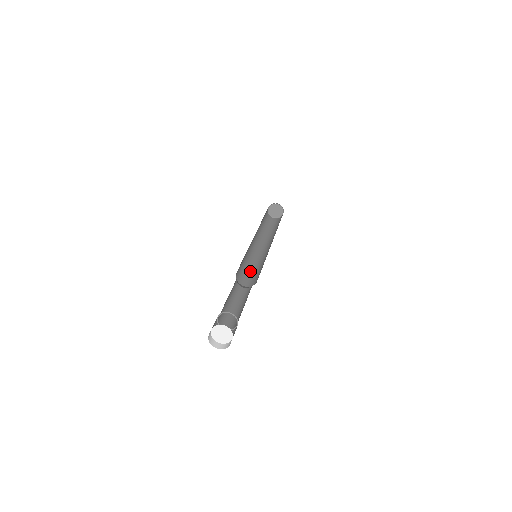
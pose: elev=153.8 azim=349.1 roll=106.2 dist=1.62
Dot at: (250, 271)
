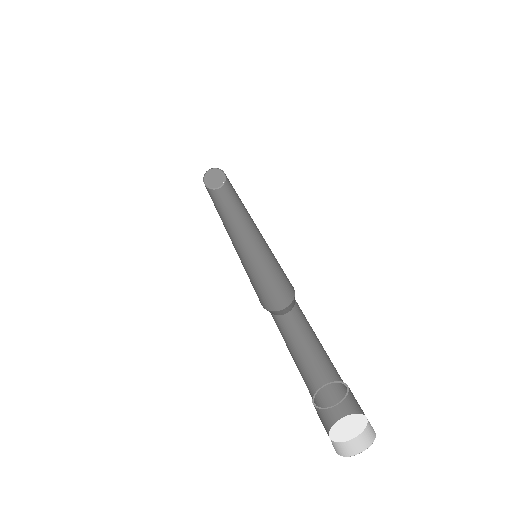
Dot at: (254, 281)
